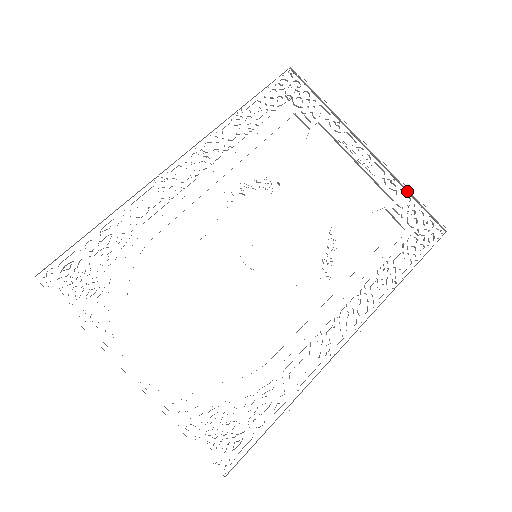
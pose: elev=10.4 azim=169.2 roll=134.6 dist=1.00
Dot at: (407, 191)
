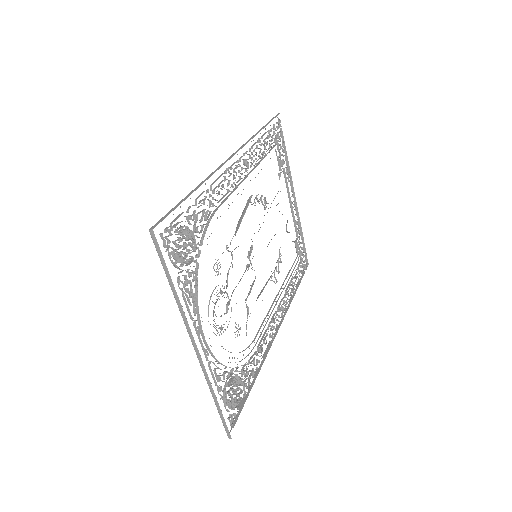
Dot at: (301, 233)
